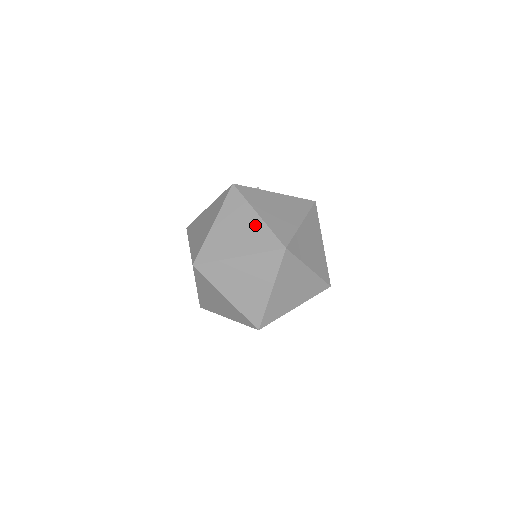
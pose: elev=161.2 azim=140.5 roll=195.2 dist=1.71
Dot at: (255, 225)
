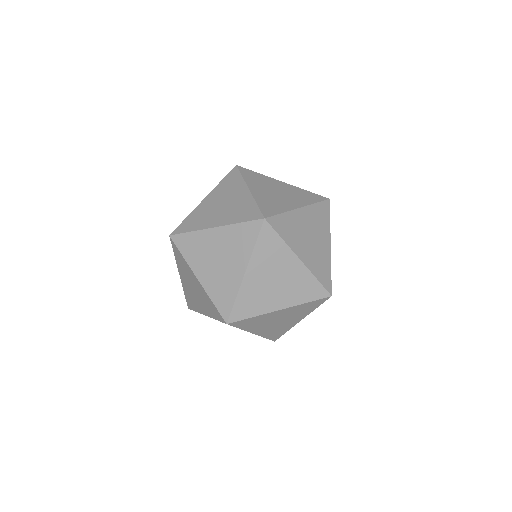
Dot at: (325, 251)
